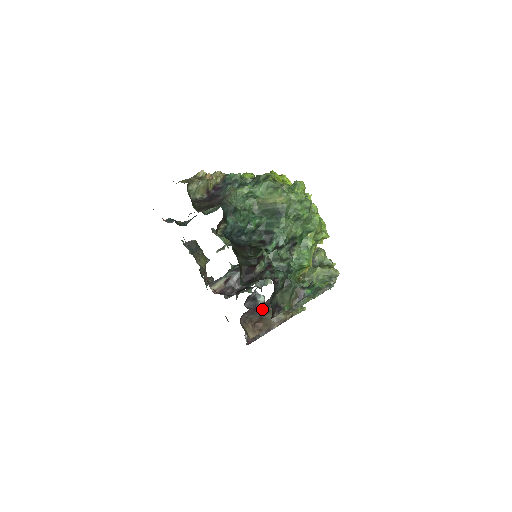
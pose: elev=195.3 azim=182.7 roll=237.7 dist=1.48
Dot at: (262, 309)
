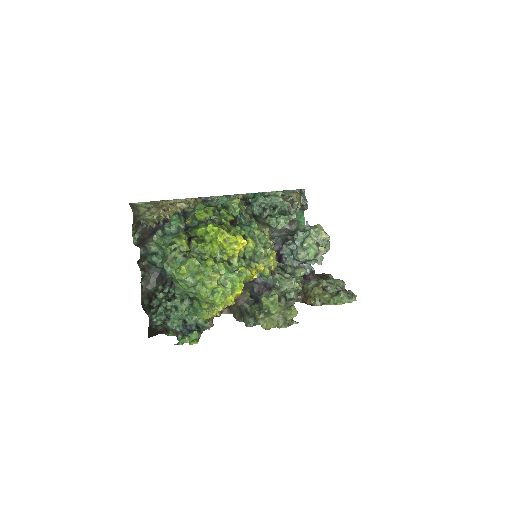
Dot at: occluded
